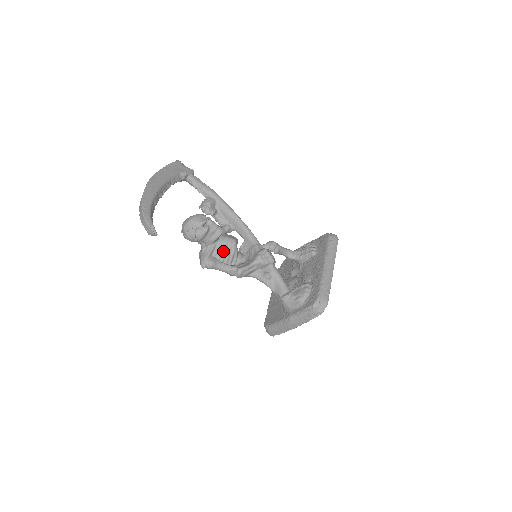
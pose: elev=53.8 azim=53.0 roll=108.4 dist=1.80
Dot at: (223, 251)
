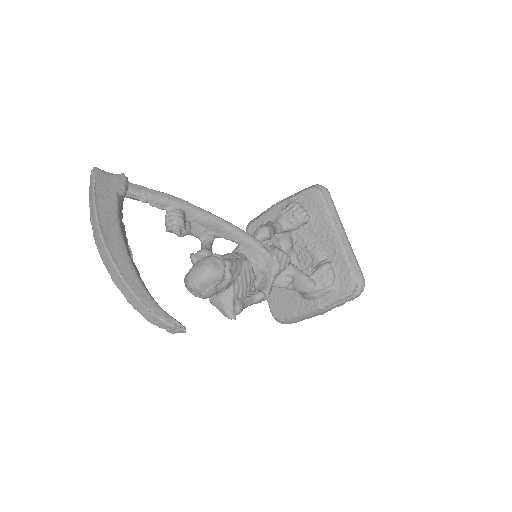
Dot at: (243, 284)
